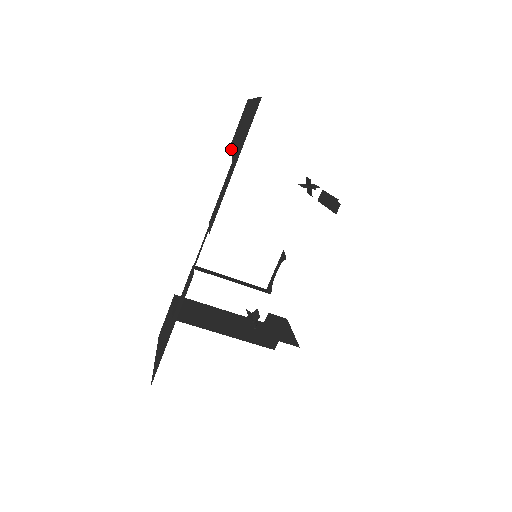
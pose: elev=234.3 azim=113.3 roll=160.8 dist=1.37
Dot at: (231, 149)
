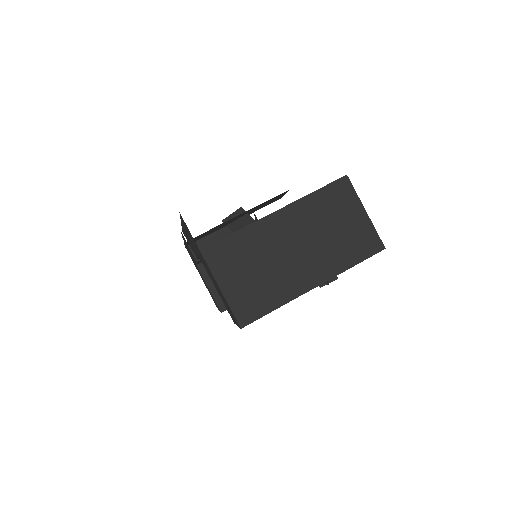
Dot at: (212, 296)
